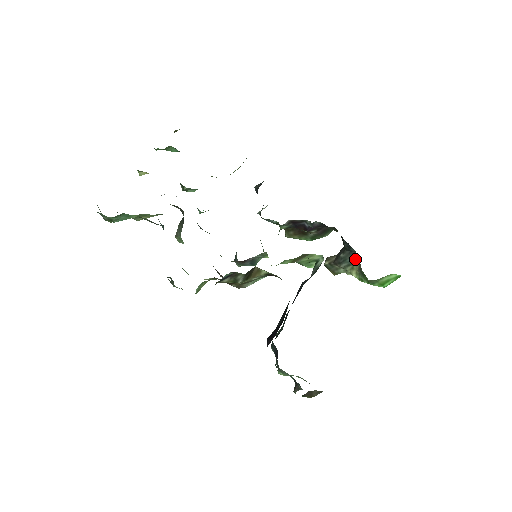
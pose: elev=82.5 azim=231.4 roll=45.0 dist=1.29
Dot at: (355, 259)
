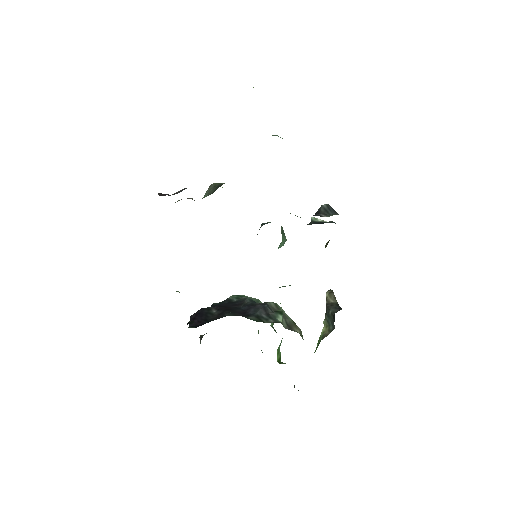
Dot at: (332, 327)
